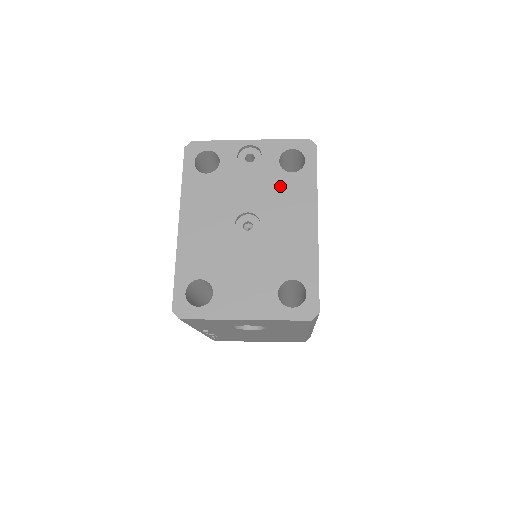
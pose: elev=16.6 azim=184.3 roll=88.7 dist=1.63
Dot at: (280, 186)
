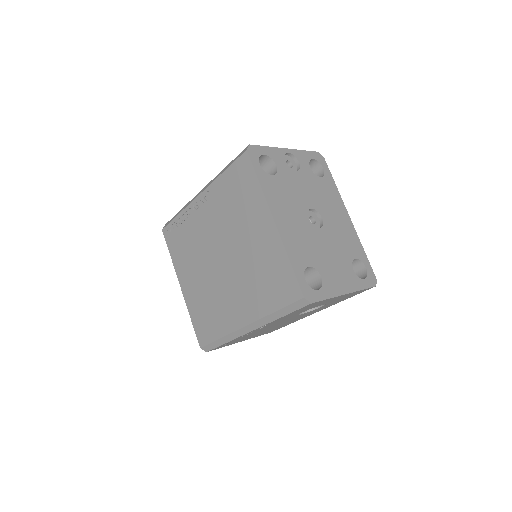
Dot at: (319, 188)
